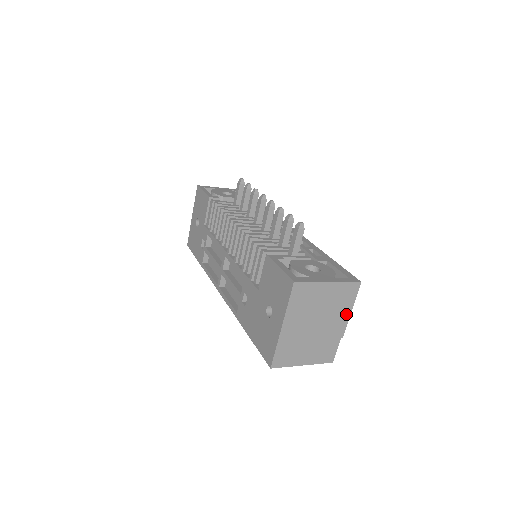
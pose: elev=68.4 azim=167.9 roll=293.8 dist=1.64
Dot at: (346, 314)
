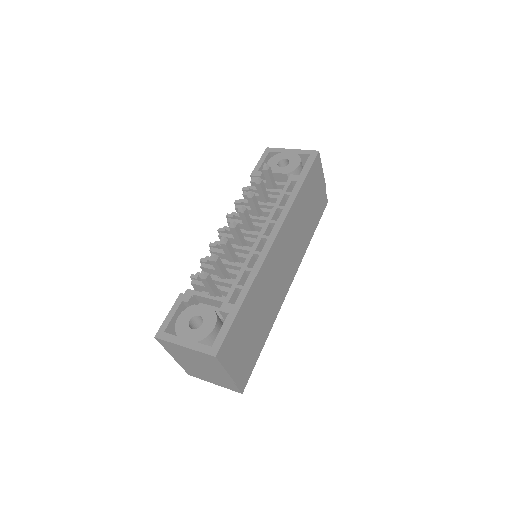
Dot at: (223, 371)
